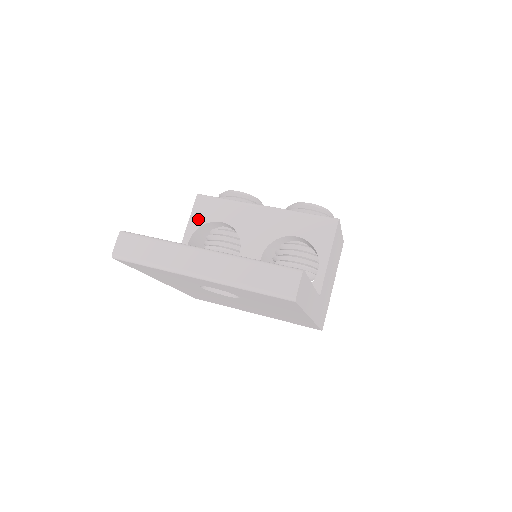
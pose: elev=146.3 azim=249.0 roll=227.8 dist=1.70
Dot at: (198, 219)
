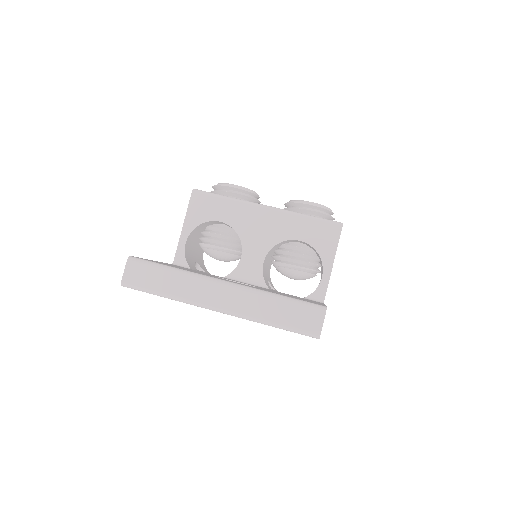
Dot at: (195, 217)
